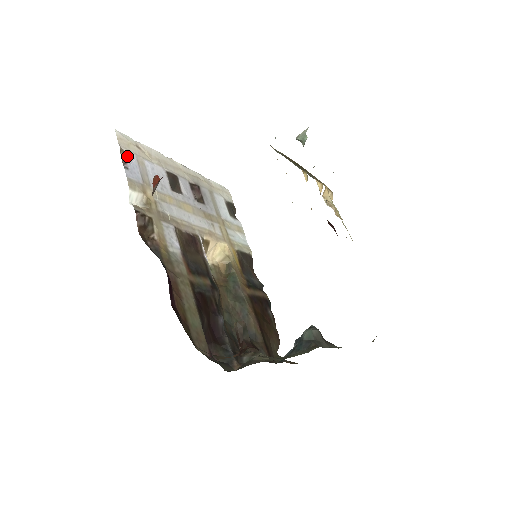
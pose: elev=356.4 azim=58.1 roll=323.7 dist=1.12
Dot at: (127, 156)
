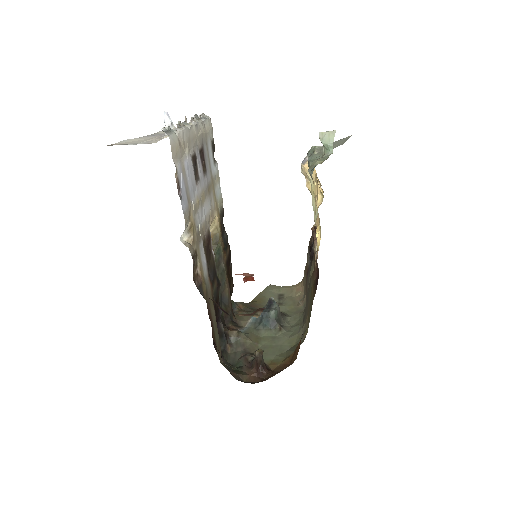
Dot at: (178, 174)
